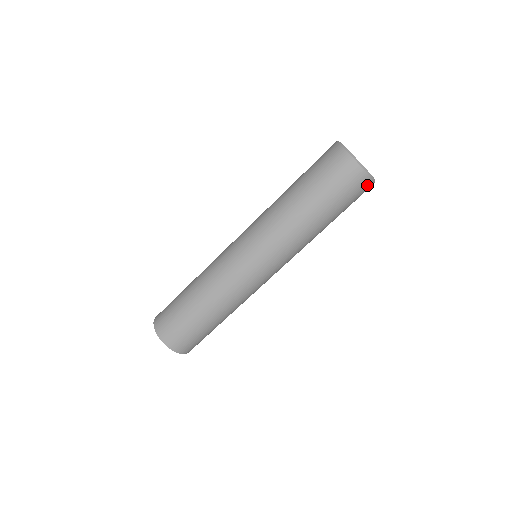
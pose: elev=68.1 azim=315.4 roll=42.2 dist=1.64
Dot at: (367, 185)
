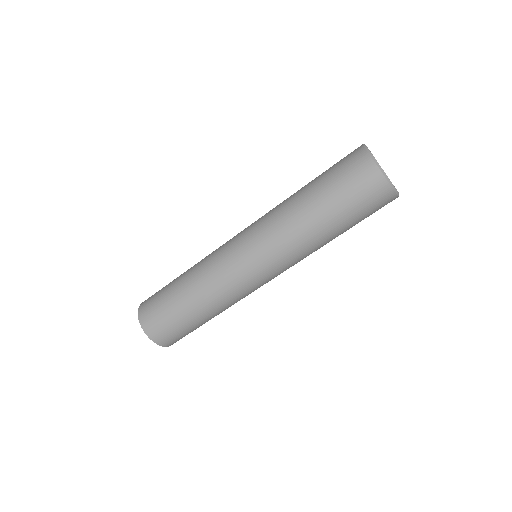
Dot at: (386, 194)
